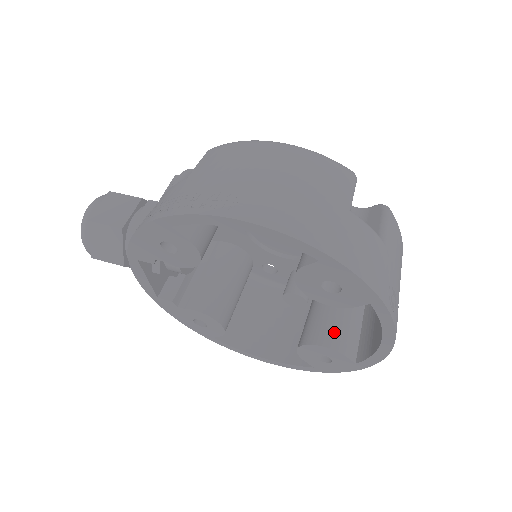
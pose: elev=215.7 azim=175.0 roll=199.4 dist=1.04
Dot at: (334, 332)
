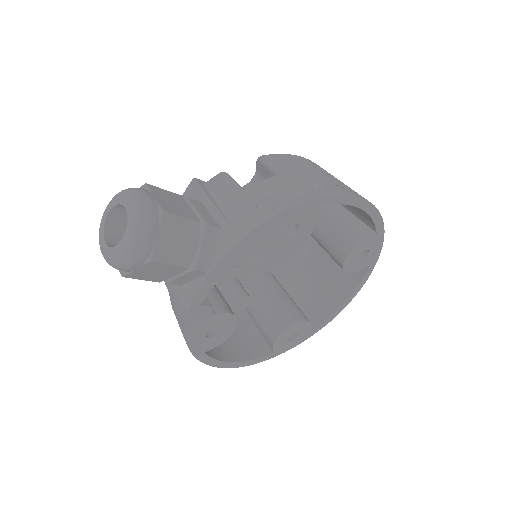
Dot at: (300, 311)
